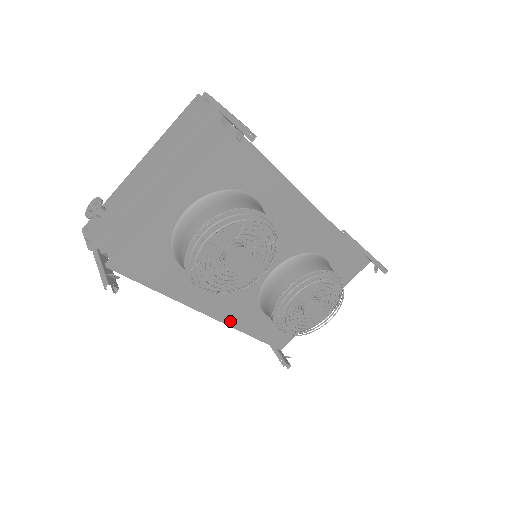
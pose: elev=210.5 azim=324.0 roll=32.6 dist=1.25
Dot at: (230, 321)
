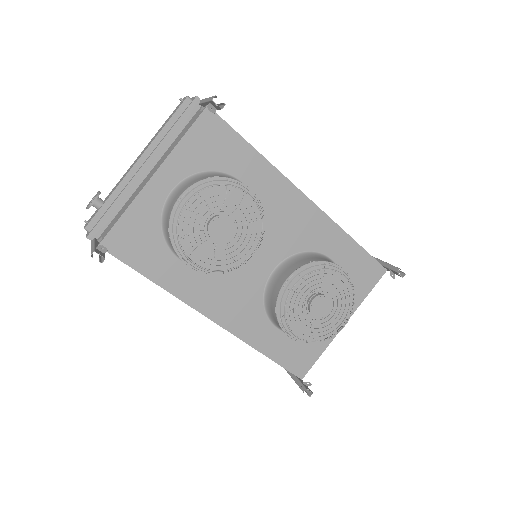
Dot at: (235, 330)
